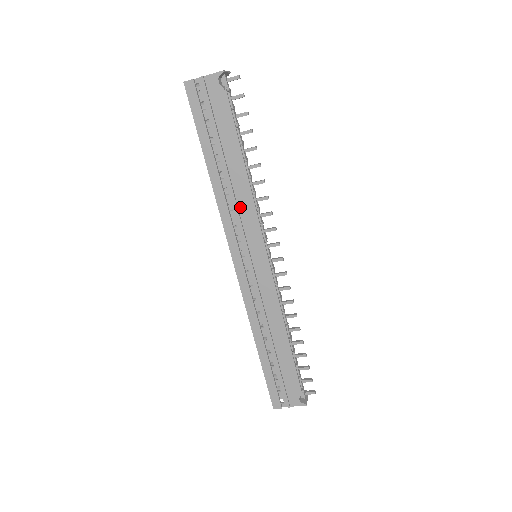
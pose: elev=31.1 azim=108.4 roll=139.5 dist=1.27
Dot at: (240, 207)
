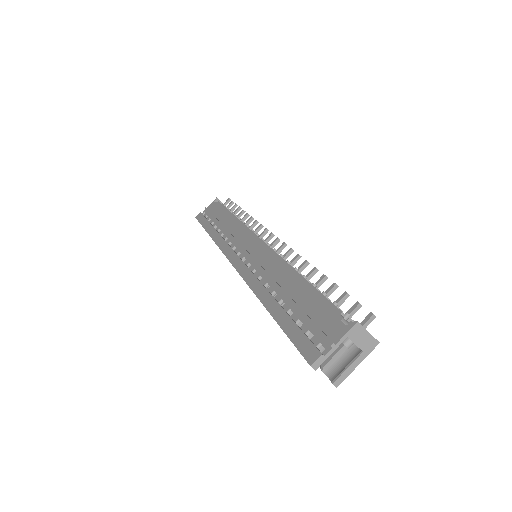
Dot at: (233, 233)
